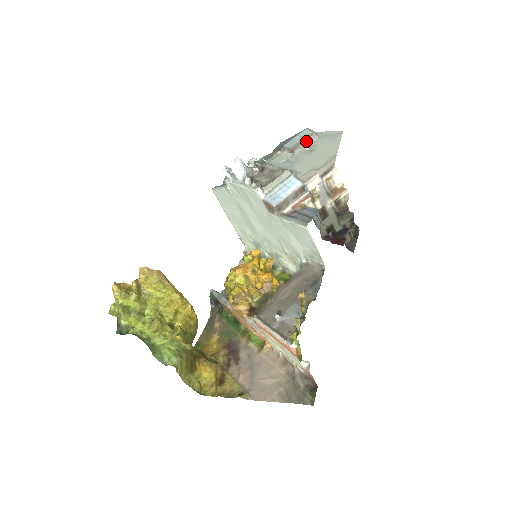
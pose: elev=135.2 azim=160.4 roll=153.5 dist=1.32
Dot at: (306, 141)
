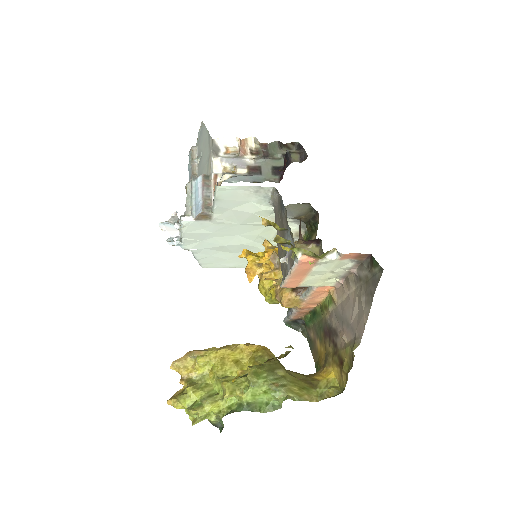
Dot at: occluded
